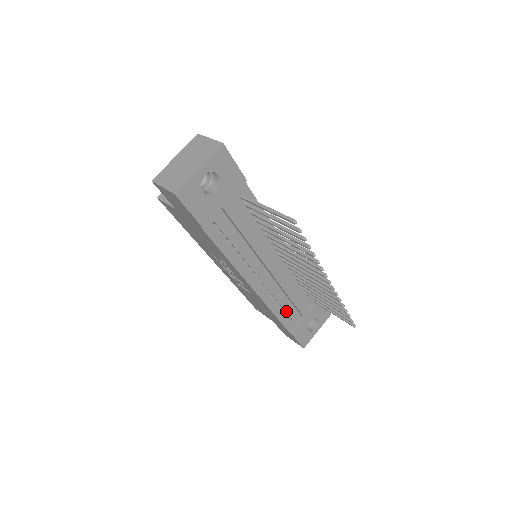
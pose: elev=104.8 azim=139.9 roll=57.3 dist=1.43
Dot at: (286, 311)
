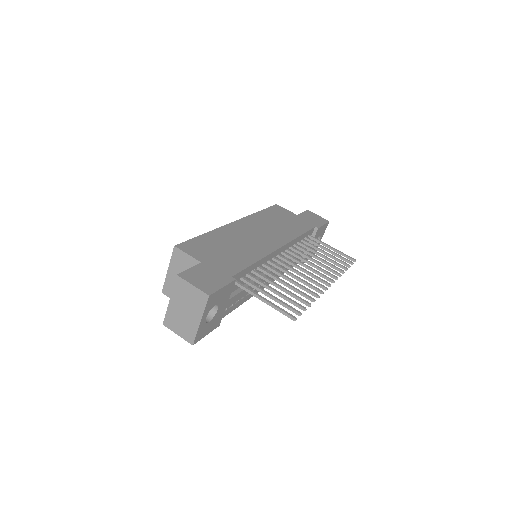
Dot at: occluded
